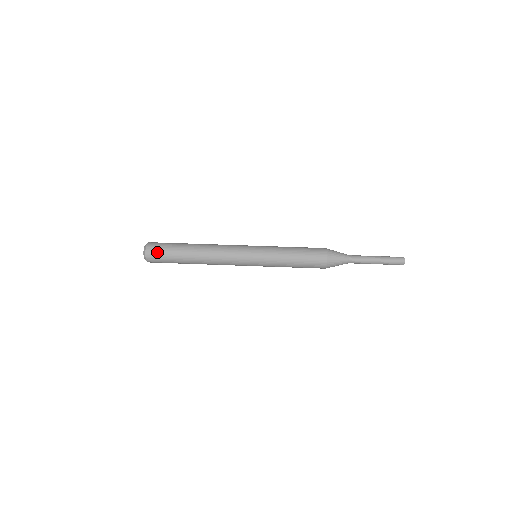
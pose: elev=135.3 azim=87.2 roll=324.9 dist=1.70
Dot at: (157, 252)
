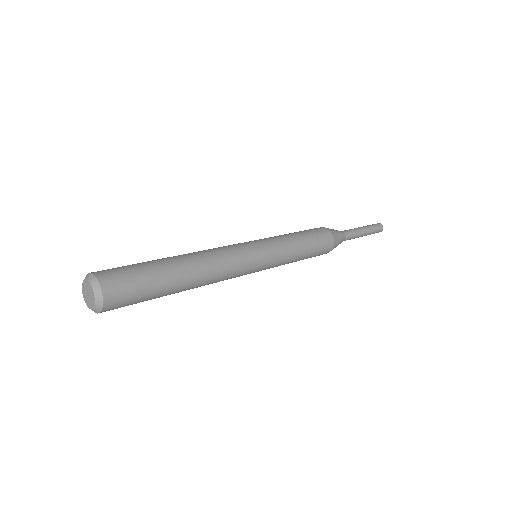
Dot at: (114, 269)
